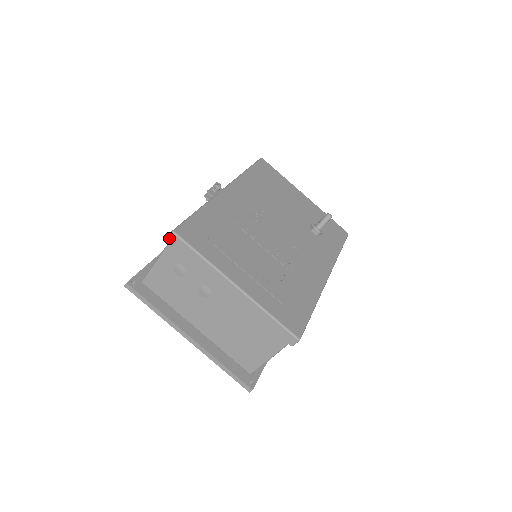
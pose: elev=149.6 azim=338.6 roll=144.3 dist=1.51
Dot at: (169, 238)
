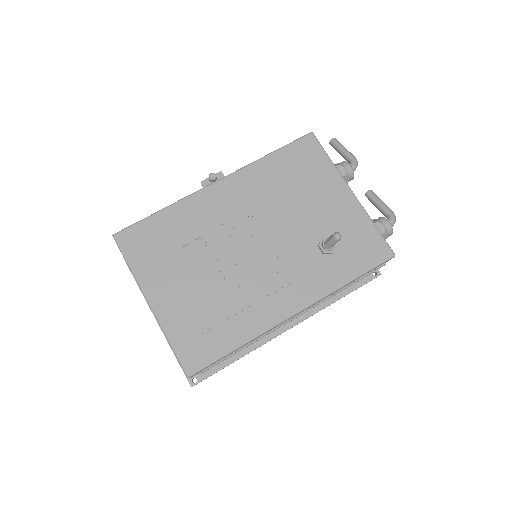
Dot at: occluded
